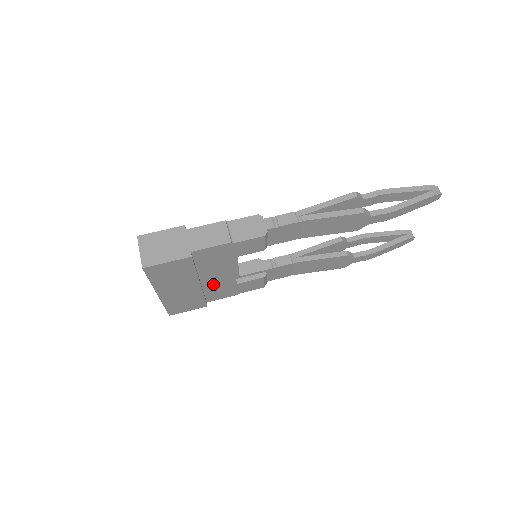
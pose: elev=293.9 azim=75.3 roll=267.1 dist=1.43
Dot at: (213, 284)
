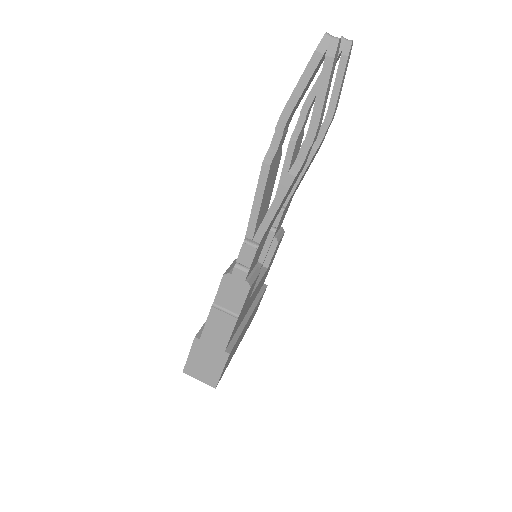
Dot at: (255, 294)
